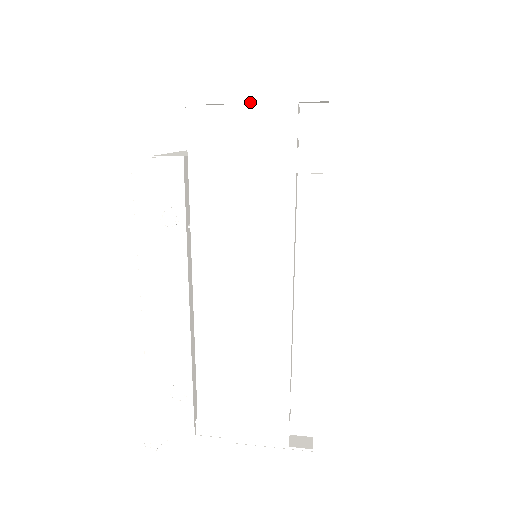
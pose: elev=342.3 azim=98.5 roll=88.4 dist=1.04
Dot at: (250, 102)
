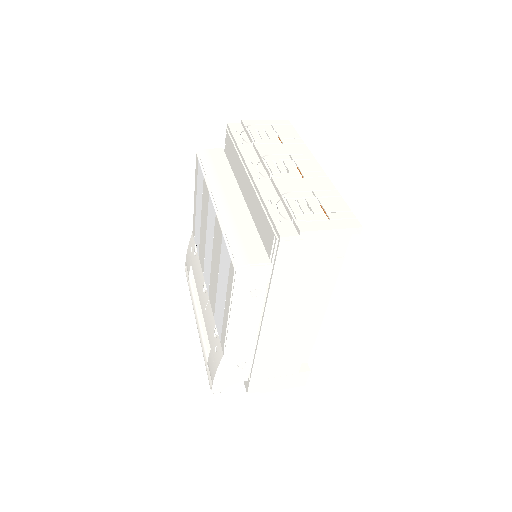
Dot at: (318, 237)
